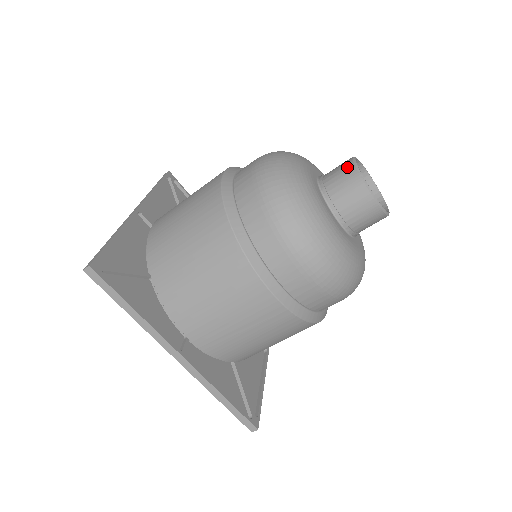
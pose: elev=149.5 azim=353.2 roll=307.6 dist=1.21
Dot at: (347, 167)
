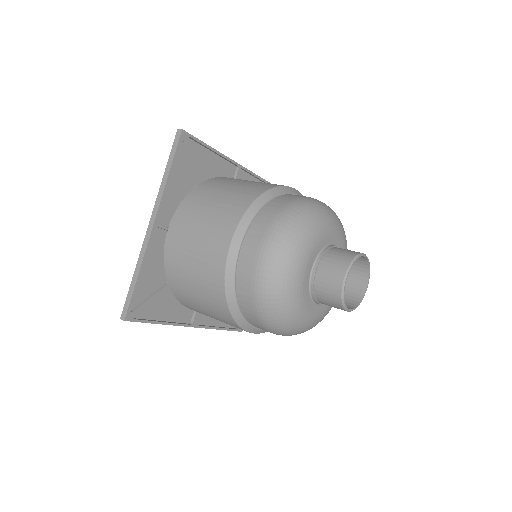
Dot at: occluded
